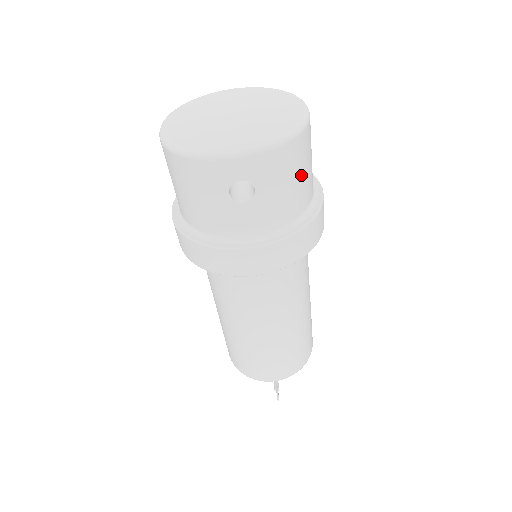
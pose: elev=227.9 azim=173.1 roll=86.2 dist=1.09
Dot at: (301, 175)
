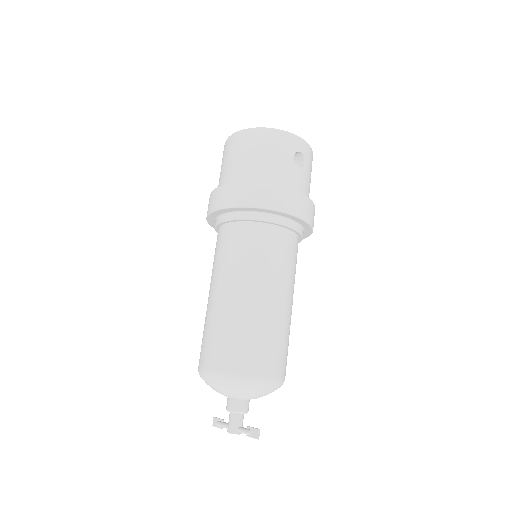
Dot at: occluded
